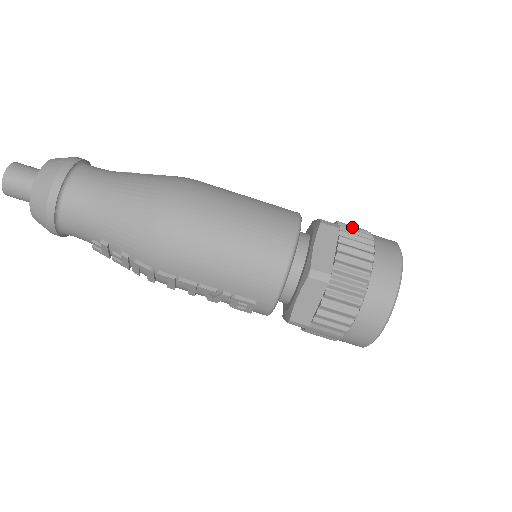
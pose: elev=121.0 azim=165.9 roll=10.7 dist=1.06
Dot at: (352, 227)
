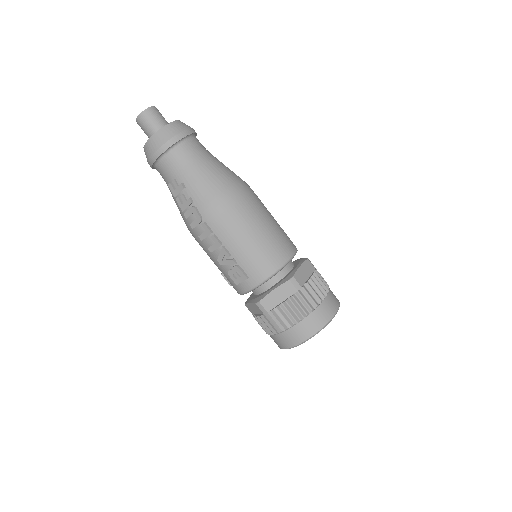
Dot at: occluded
